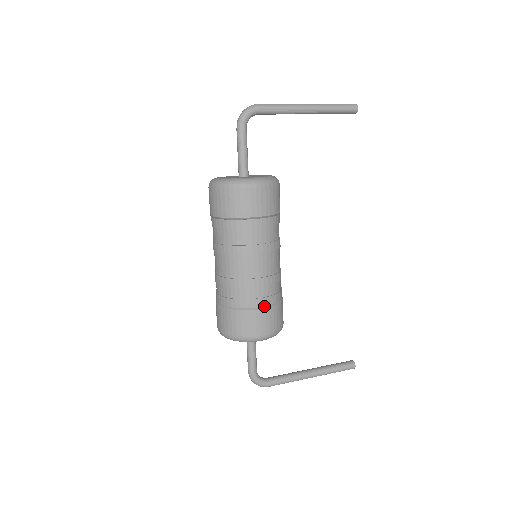
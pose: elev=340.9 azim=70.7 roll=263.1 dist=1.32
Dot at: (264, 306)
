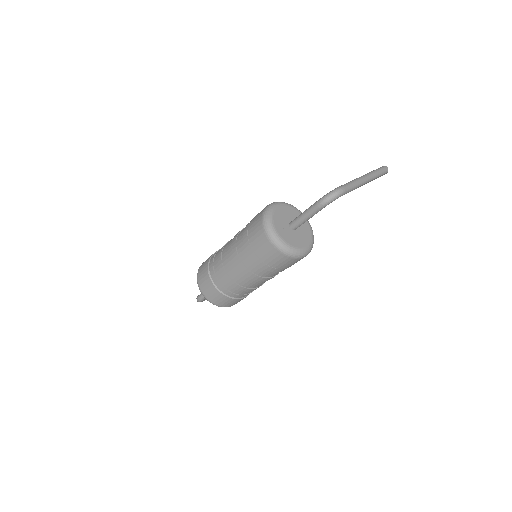
Dot at: occluded
